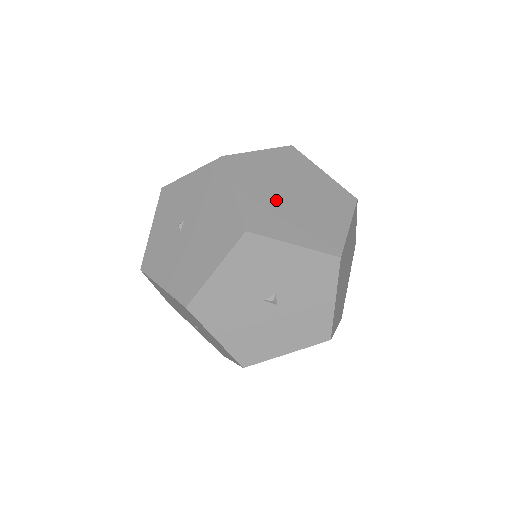
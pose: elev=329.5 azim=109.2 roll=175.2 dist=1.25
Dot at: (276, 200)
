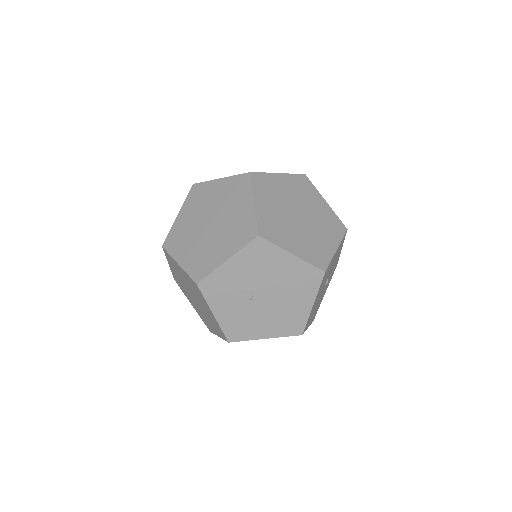
Dot at: (302, 231)
